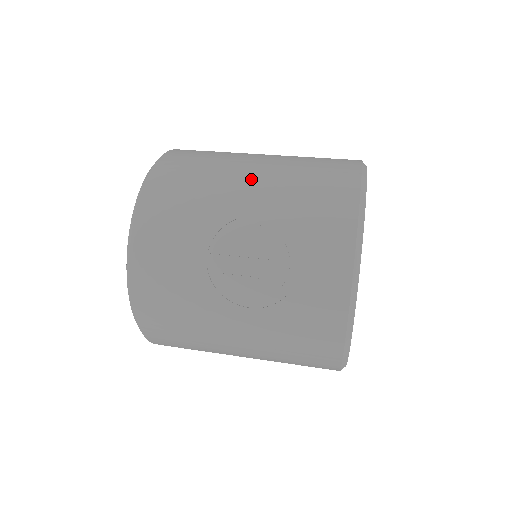
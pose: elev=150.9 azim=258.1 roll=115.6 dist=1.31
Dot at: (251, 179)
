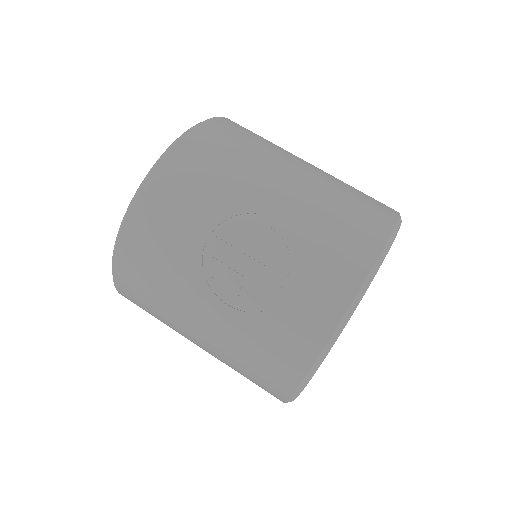
Dot at: (286, 181)
